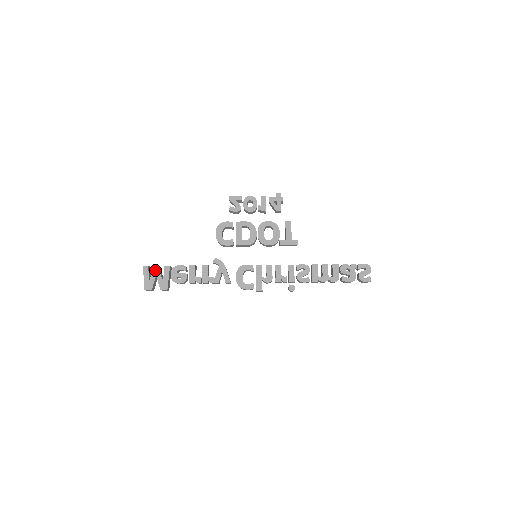
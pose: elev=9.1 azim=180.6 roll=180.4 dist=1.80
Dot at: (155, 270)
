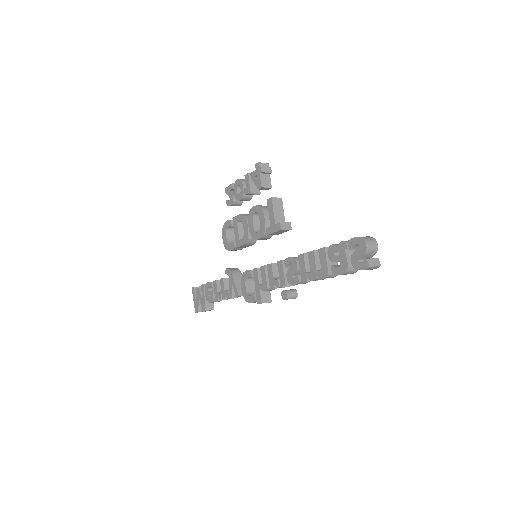
Dot at: (197, 291)
